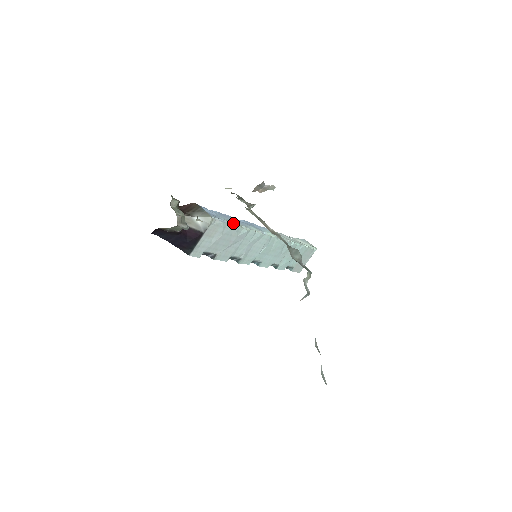
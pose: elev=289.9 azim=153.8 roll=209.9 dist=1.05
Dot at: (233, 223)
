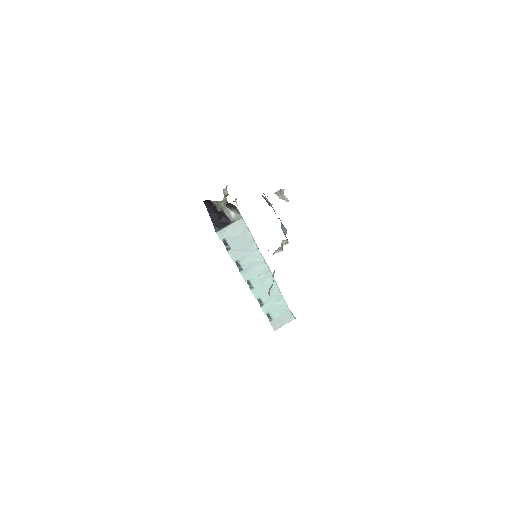
Dot at: occluded
